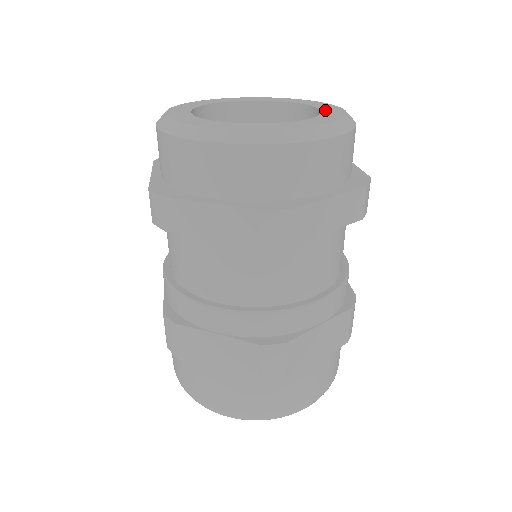
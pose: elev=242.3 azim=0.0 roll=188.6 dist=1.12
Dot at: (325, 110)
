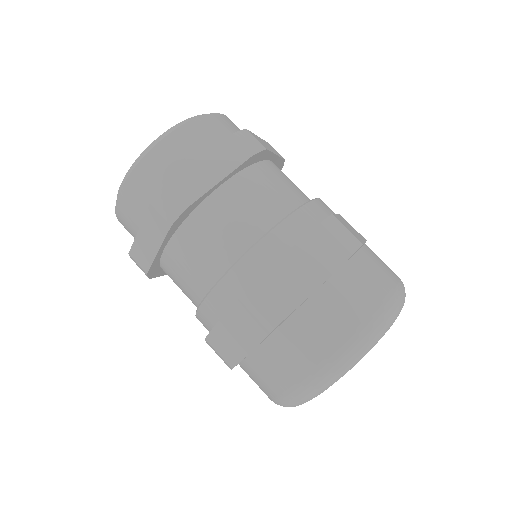
Dot at: occluded
